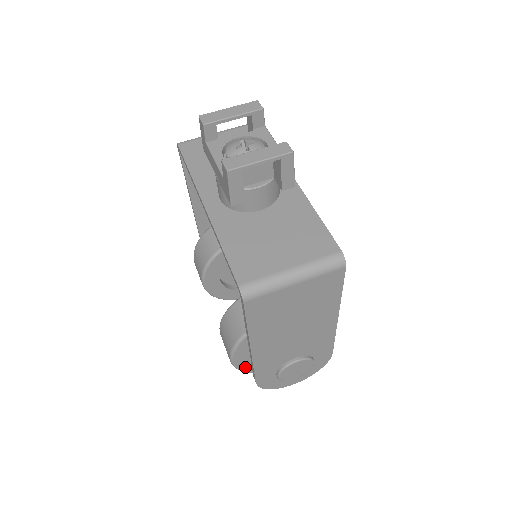
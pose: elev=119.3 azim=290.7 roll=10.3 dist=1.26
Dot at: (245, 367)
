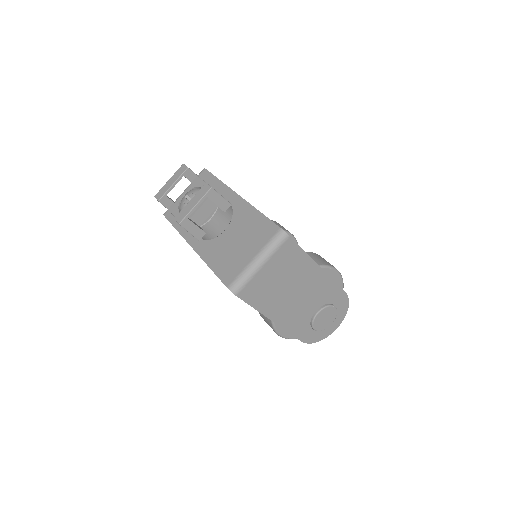
Dot at: occluded
